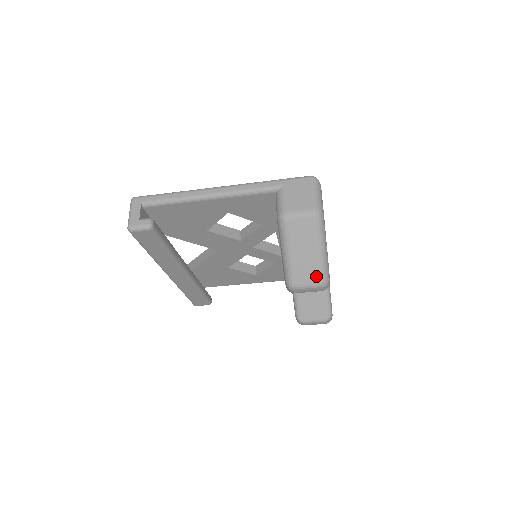
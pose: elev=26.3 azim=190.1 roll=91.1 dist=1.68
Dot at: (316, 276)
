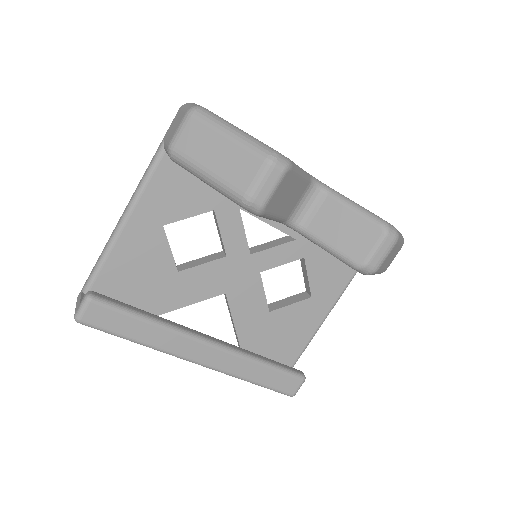
Dot at: (253, 160)
